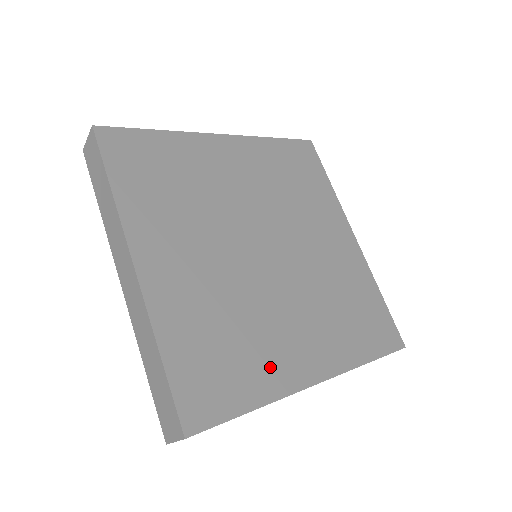
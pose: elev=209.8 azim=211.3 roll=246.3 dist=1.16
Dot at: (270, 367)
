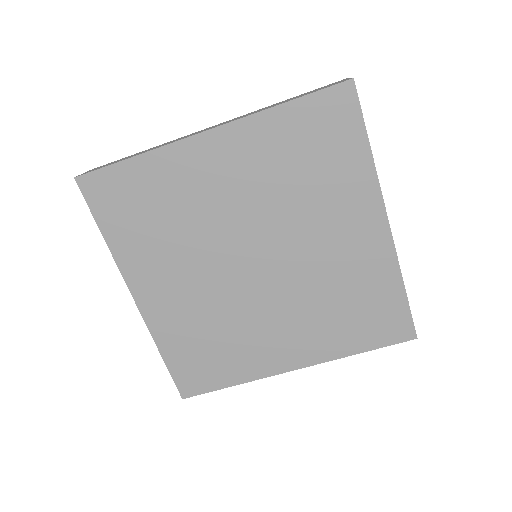
Dot at: (249, 360)
